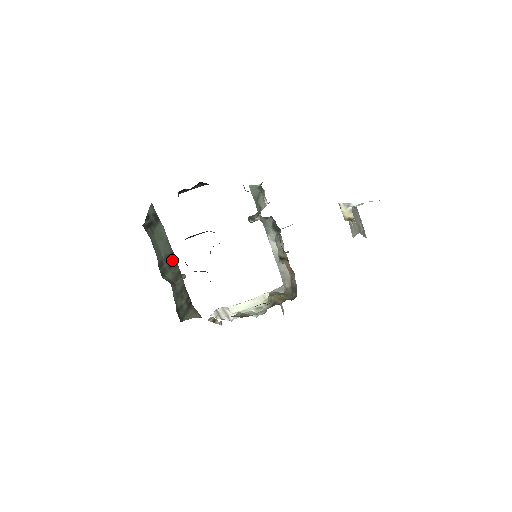
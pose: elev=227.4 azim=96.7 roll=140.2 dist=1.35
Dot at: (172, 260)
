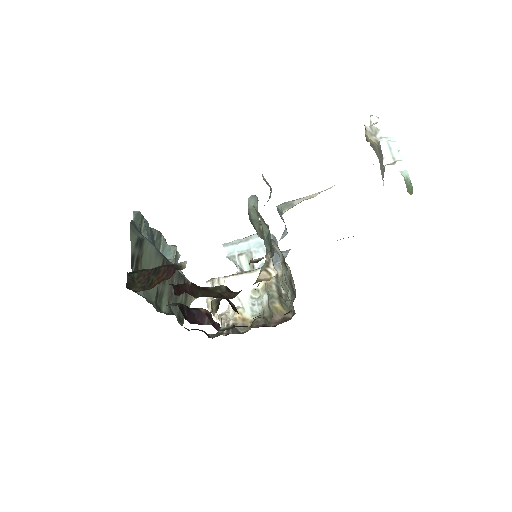
Dot at: occluded
